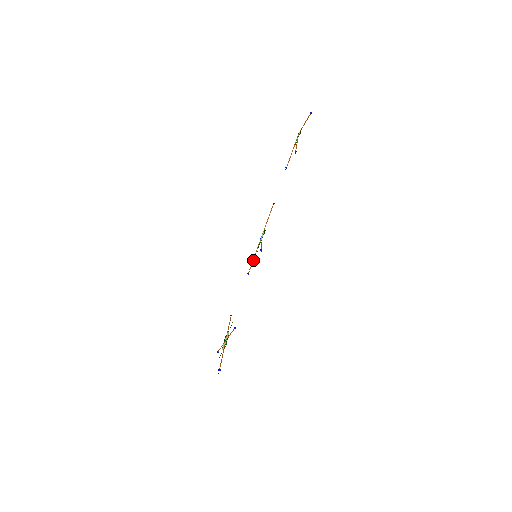
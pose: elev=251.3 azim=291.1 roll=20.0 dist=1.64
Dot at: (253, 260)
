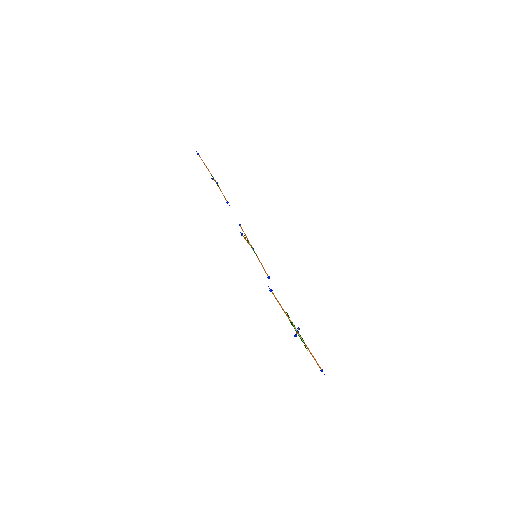
Dot at: (262, 266)
